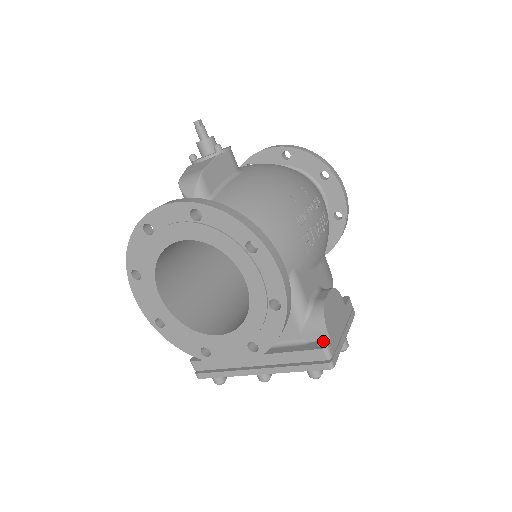
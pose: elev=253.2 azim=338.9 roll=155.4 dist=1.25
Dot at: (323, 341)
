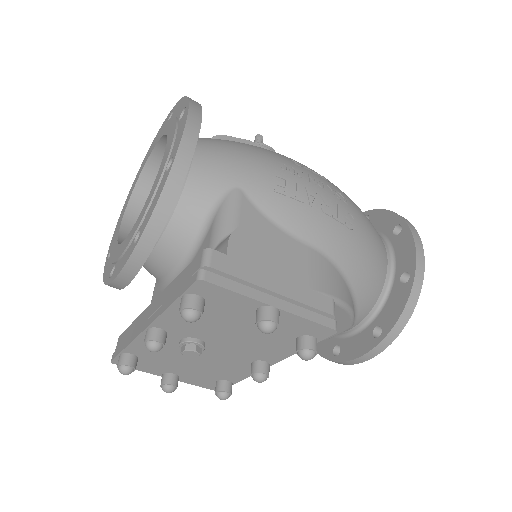
Dot at: occluded
